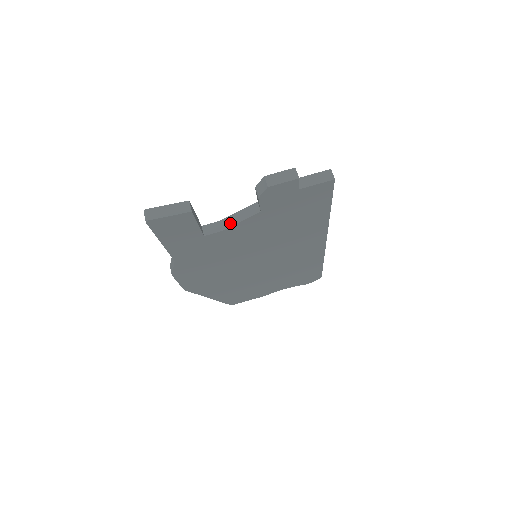
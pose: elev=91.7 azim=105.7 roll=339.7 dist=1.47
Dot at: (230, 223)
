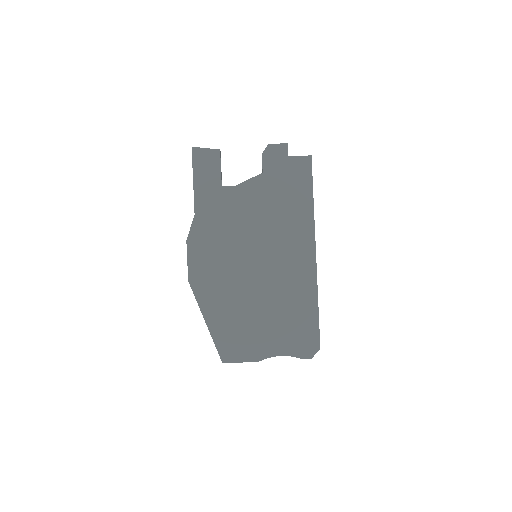
Dot at: (241, 183)
